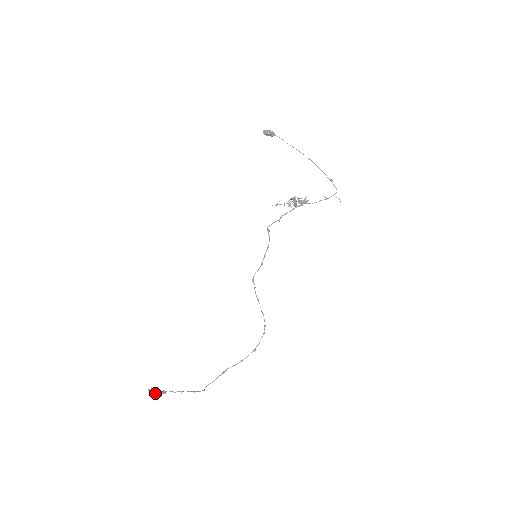
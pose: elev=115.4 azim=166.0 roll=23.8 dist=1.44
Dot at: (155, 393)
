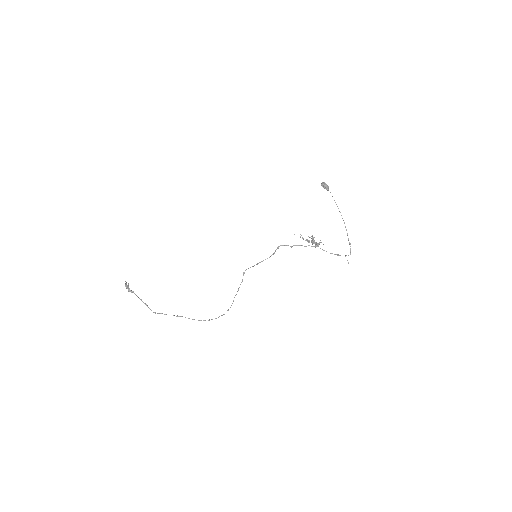
Dot at: (127, 286)
